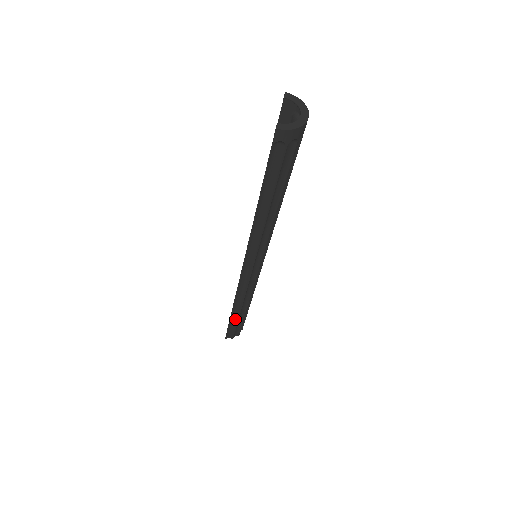
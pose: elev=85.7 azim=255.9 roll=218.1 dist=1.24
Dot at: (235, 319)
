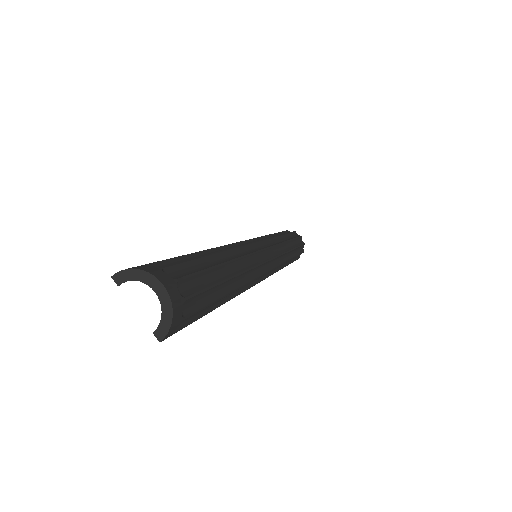
Dot at: occluded
